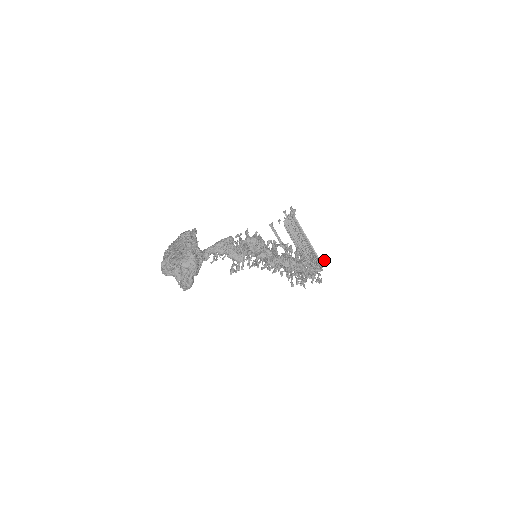
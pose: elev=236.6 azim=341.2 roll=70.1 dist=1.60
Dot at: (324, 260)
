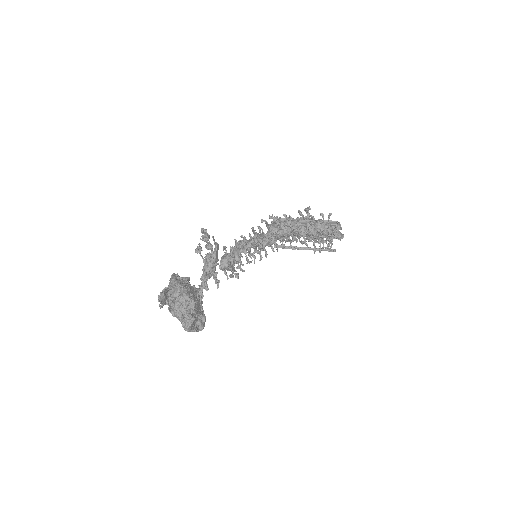
Dot at: (328, 215)
